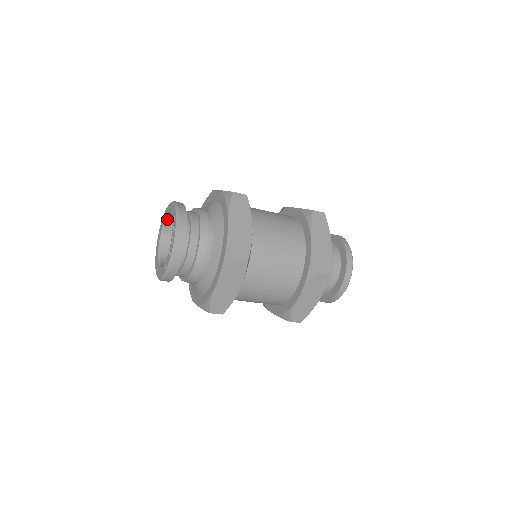
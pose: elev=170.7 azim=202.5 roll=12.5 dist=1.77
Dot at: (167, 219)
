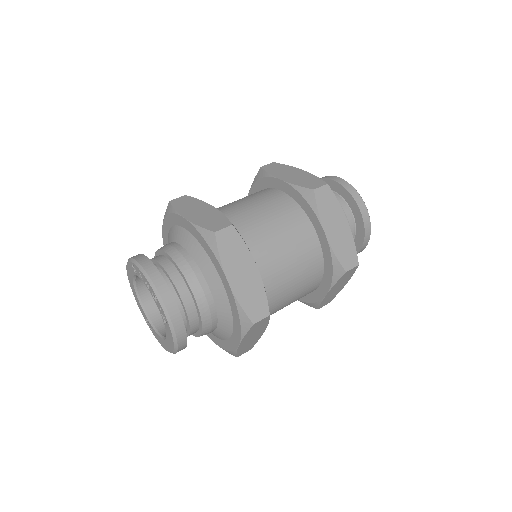
Dot at: (138, 294)
